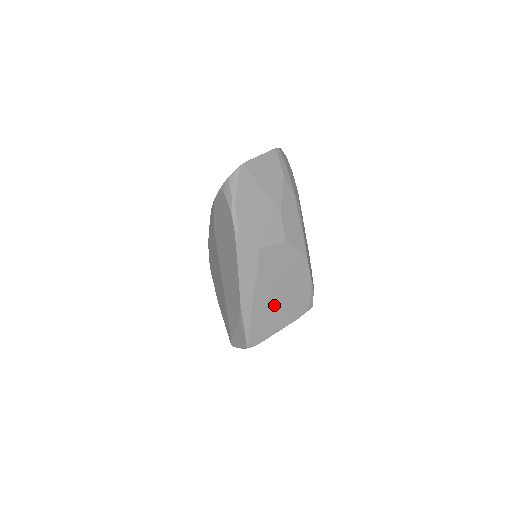
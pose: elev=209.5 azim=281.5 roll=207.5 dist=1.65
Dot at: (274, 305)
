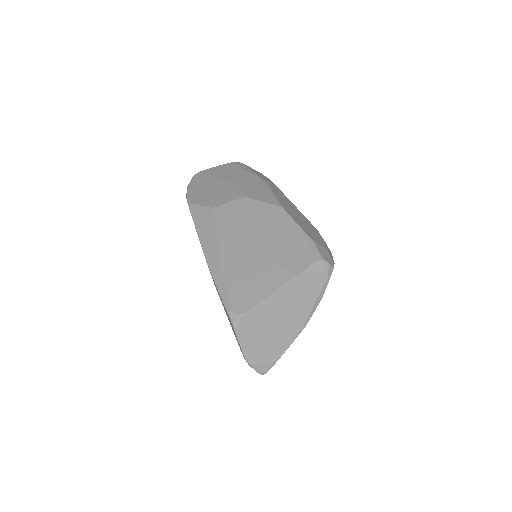
Dot at: (253, 259)
